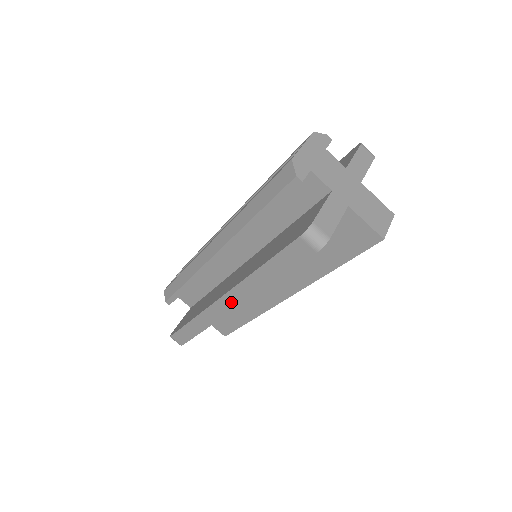
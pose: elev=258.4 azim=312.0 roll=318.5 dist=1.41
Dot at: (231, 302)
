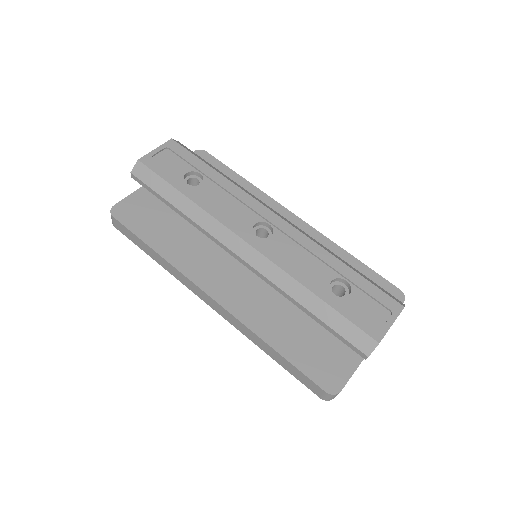
Dot at: (216, 307)
